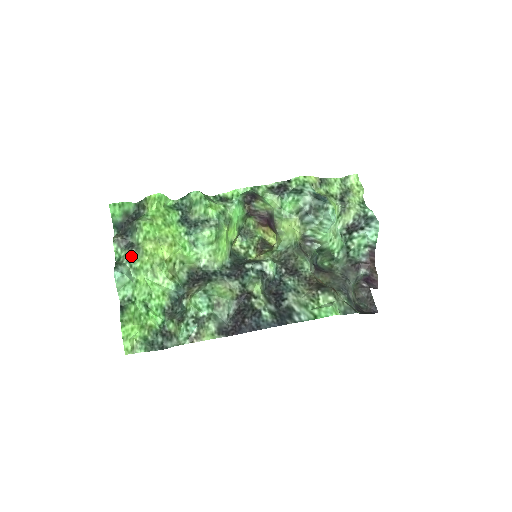
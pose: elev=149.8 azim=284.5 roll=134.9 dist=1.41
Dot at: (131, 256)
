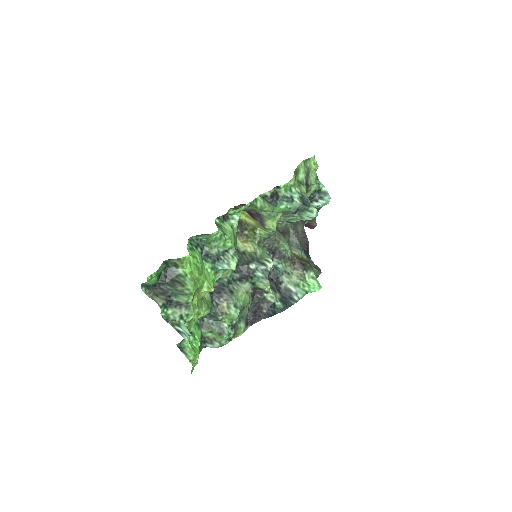
Dot at: (183, 314)
